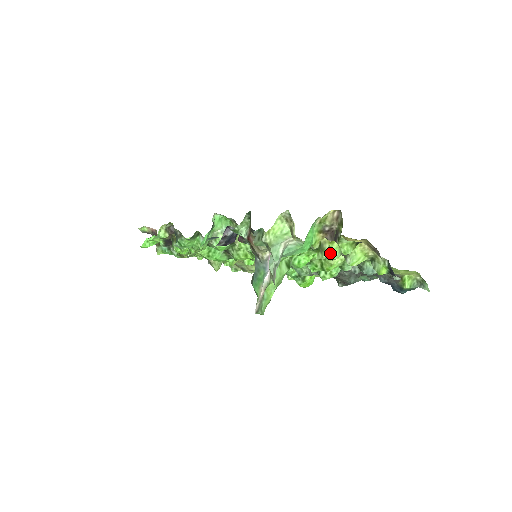
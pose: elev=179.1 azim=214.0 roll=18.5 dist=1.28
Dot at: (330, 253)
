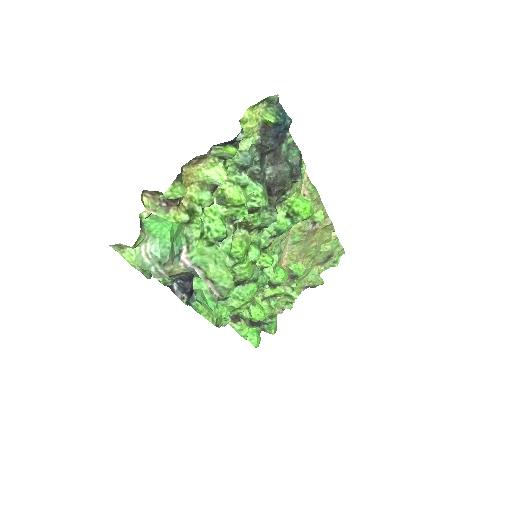
Dot at: (200, 203)
